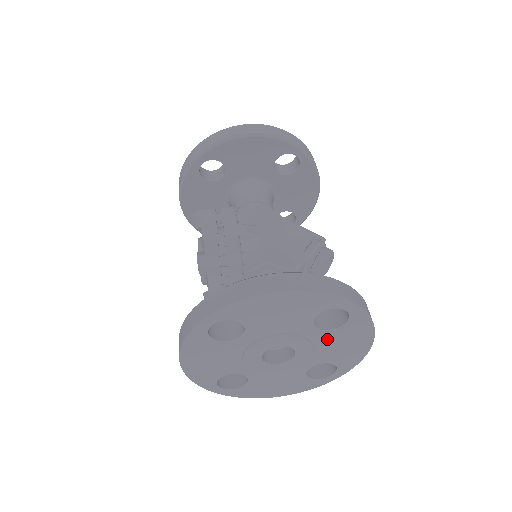
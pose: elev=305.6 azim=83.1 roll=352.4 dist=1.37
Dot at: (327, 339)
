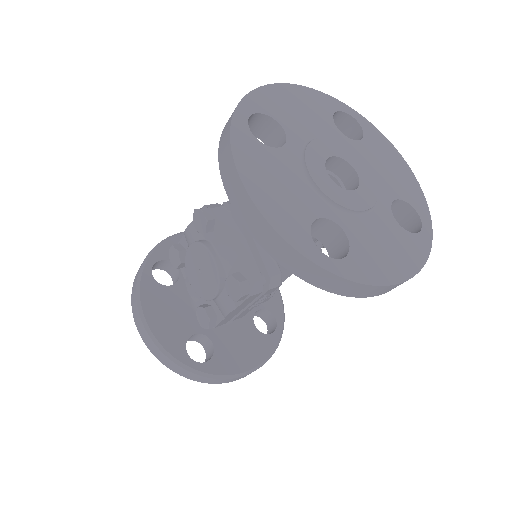
Dot at: (367, 156)
